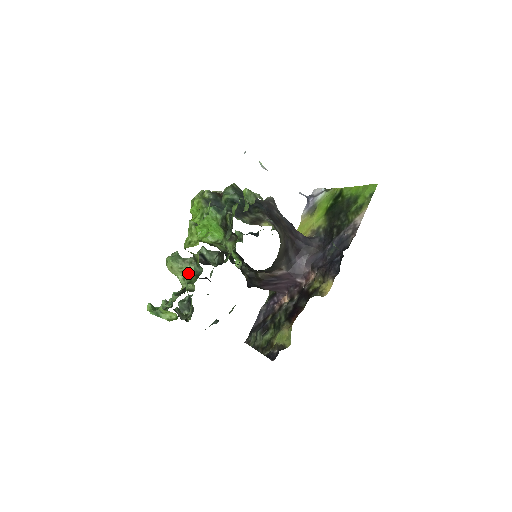
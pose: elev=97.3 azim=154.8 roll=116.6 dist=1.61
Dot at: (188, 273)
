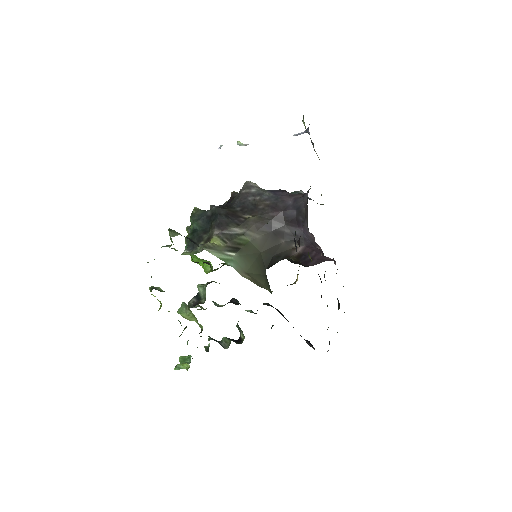
Dot at: (195, 317)
